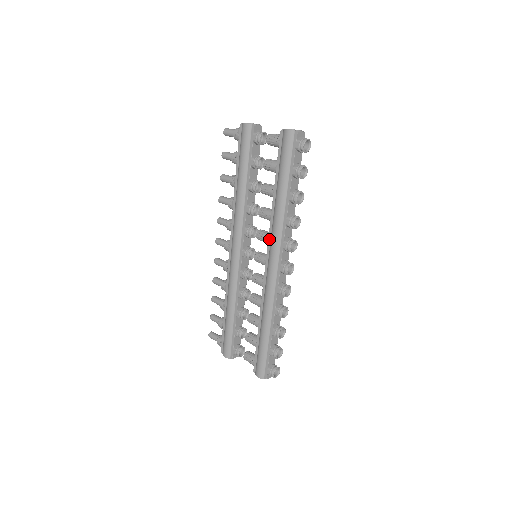
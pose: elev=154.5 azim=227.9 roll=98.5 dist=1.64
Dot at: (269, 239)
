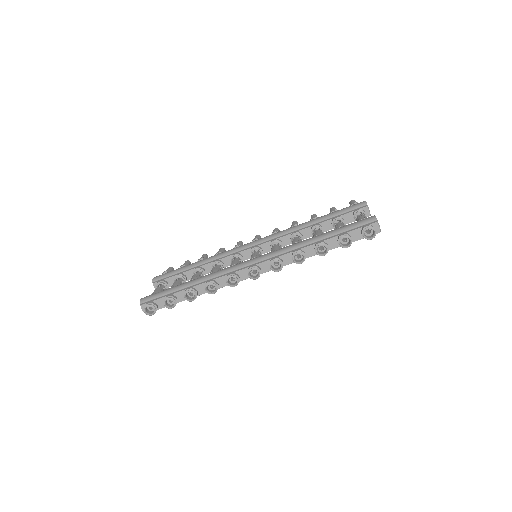
Dot at: occluded
